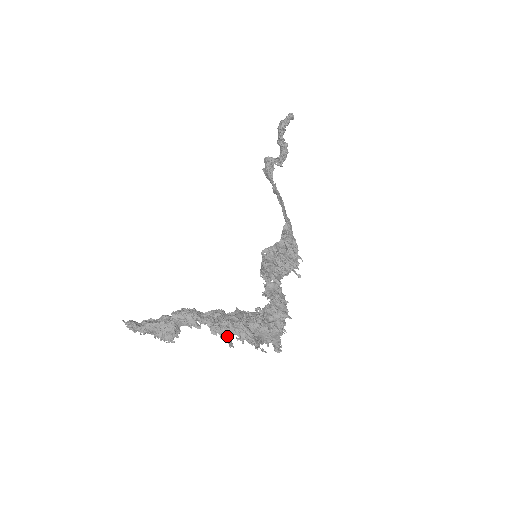
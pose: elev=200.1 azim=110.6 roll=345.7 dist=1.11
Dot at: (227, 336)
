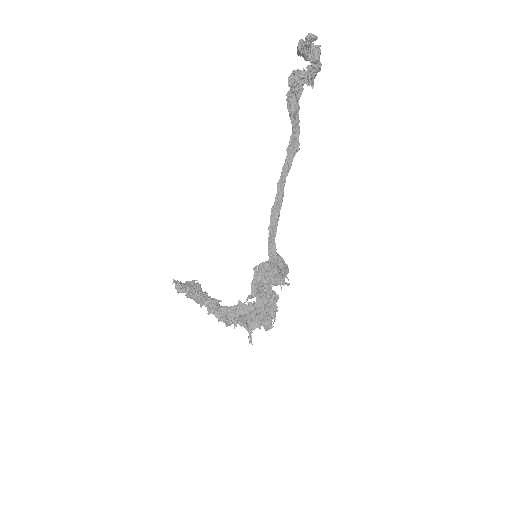
Dot at: occluded
